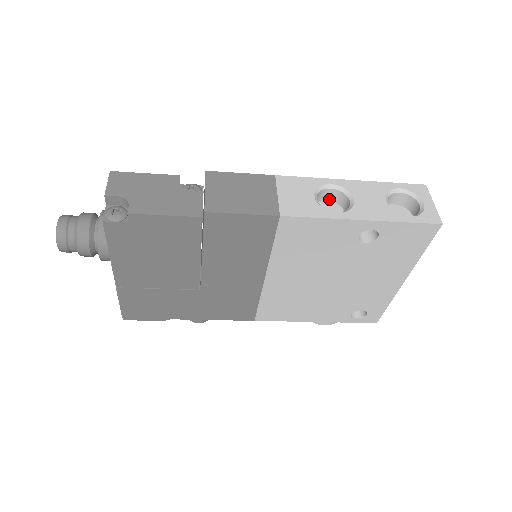
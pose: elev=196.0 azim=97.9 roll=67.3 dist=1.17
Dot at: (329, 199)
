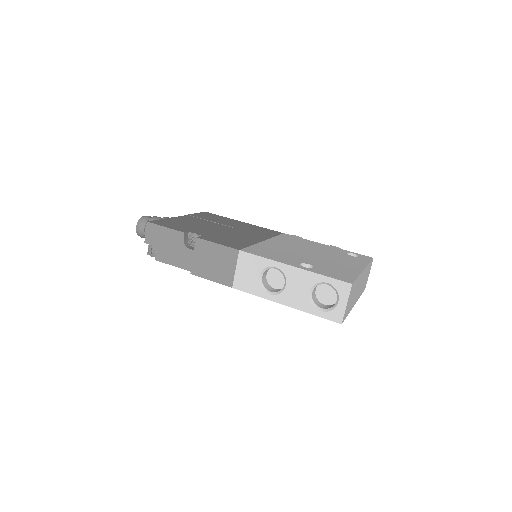
Dot at: occluded
